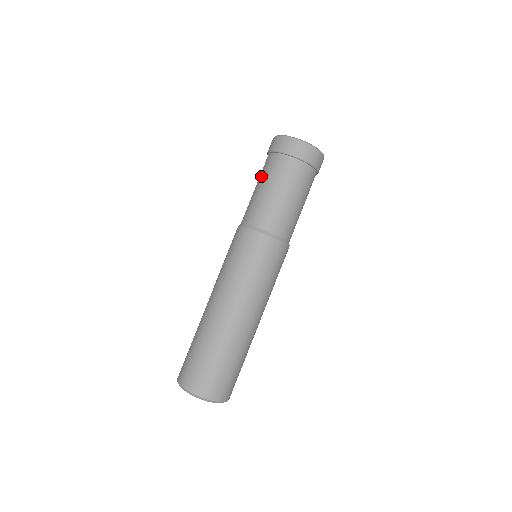
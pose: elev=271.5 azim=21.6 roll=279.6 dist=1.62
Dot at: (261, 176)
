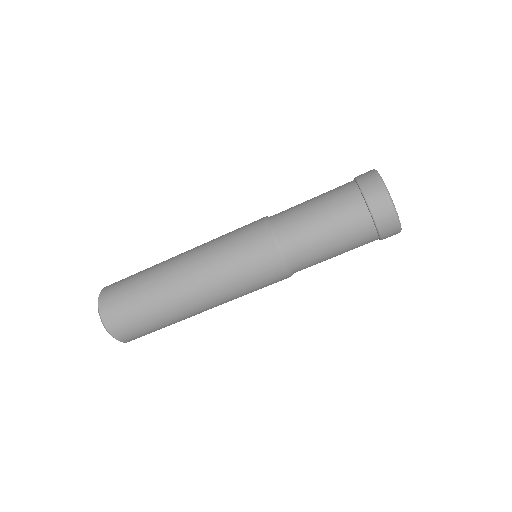
Dot at: occluded
